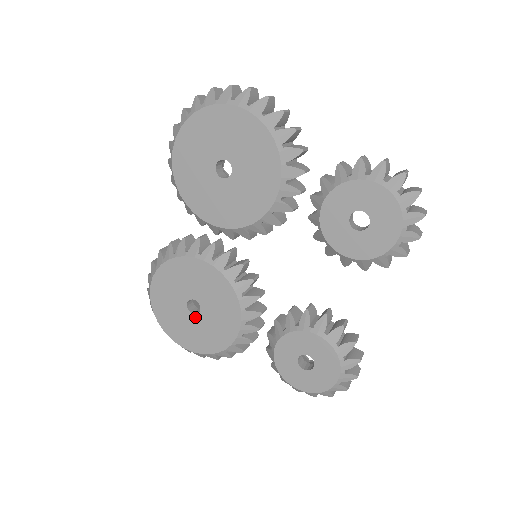
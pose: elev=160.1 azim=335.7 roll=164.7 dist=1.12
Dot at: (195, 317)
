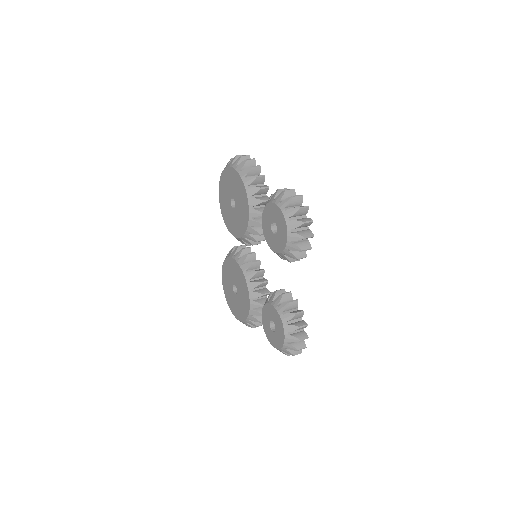
Dot at: (236, 296)
